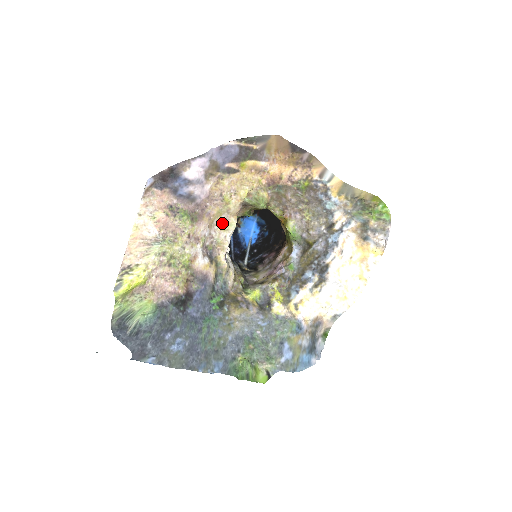
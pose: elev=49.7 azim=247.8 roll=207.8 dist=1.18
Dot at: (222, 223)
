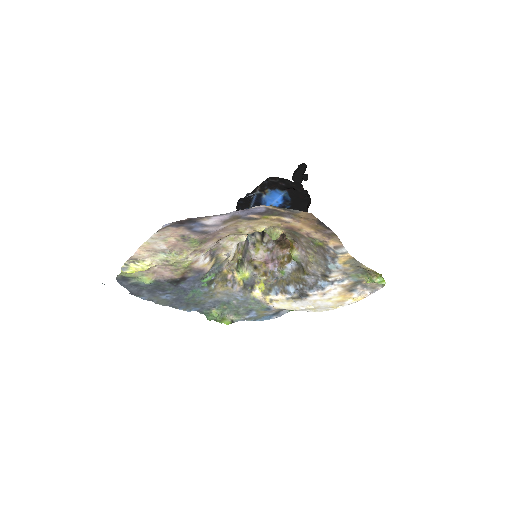
Dot at: (232, 236)
